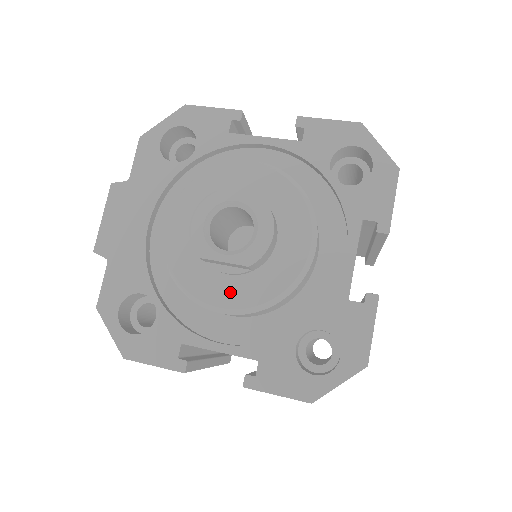
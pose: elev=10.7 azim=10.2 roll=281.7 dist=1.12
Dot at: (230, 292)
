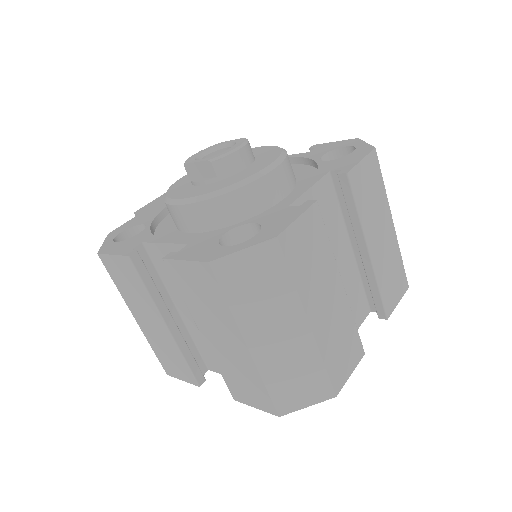
Dot at: (194, 192)
